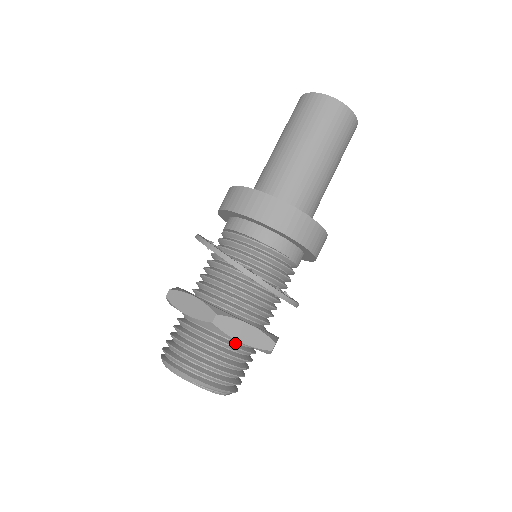
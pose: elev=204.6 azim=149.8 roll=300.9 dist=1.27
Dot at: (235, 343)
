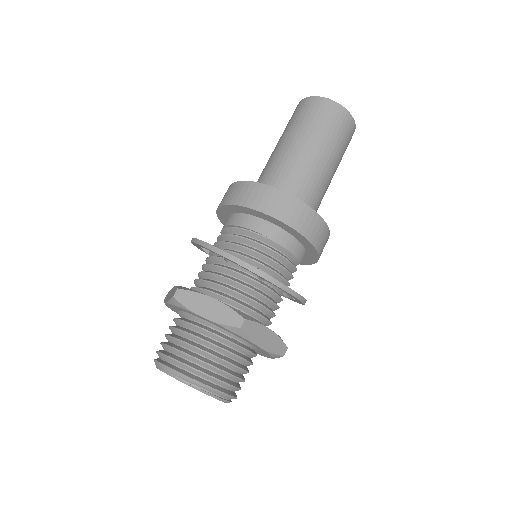
Dot at: (211, 328)
